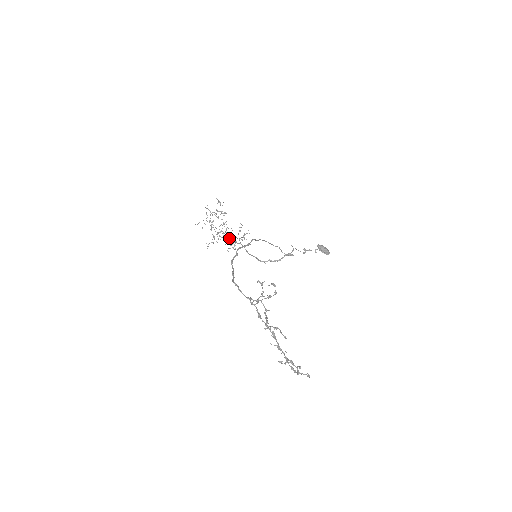
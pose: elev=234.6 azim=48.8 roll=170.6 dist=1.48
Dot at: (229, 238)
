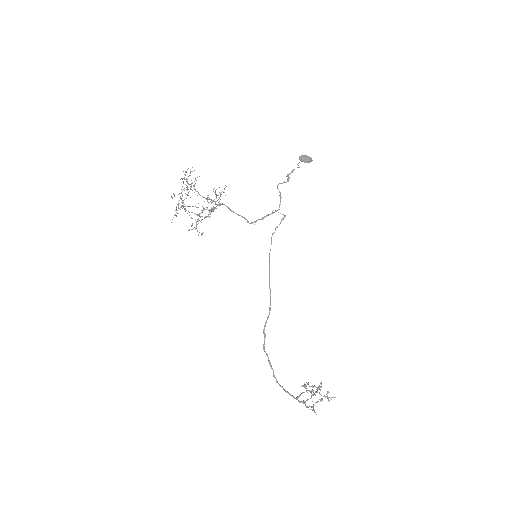
Dot at: (210, 214)
